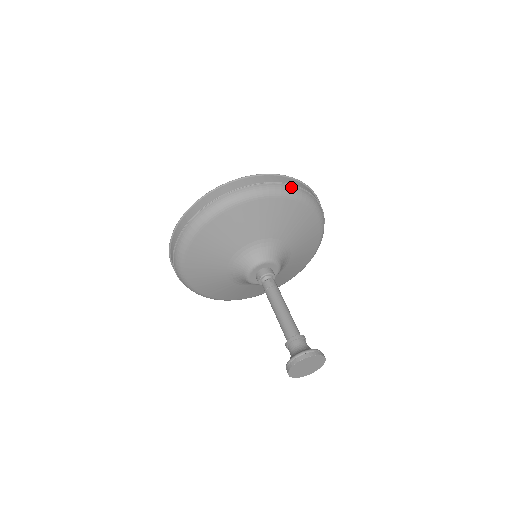
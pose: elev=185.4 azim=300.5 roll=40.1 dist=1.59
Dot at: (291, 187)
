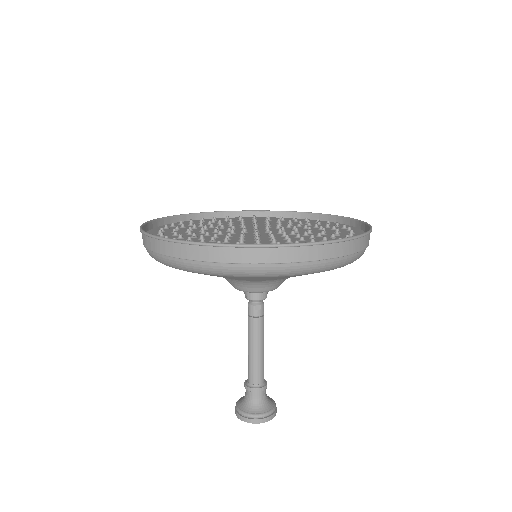
Dot at: (306, 265)
